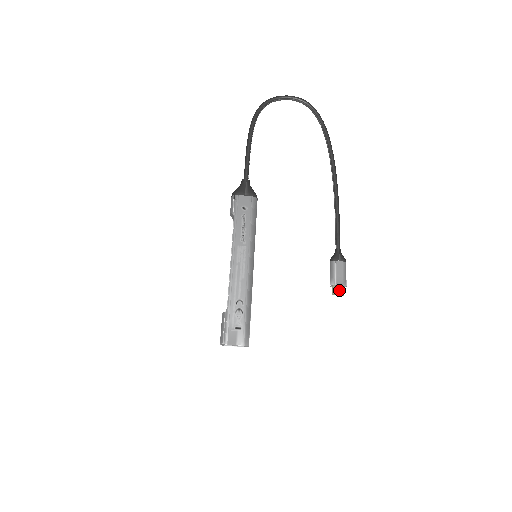
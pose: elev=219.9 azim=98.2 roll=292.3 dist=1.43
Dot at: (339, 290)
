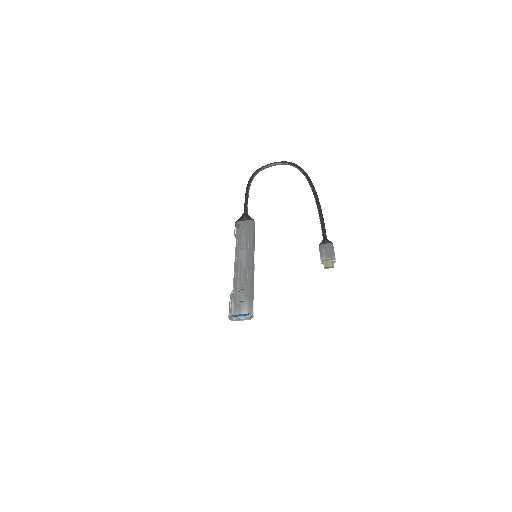
Dot at: (329, 263)
